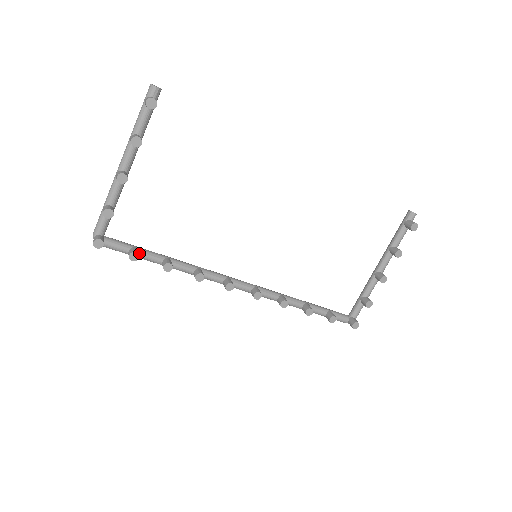
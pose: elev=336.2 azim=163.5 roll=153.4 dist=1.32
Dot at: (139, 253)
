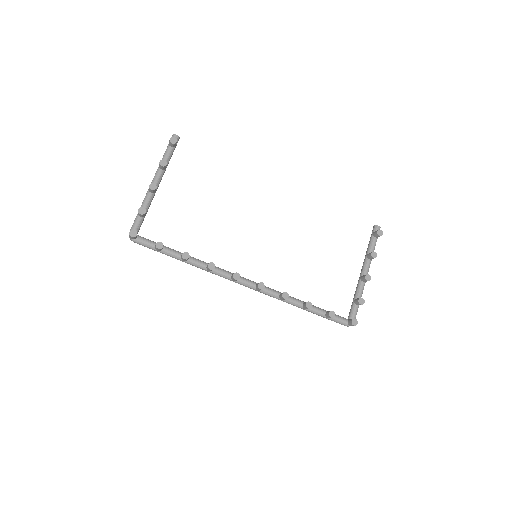
Dot at: (163, 248)
